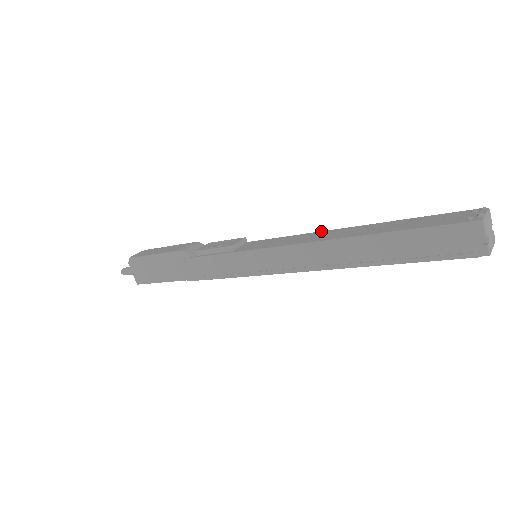
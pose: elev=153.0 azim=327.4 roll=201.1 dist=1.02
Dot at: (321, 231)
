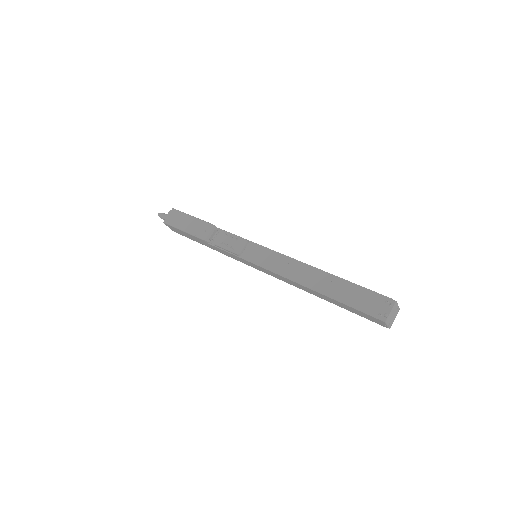
Dot at: (298, 261)
